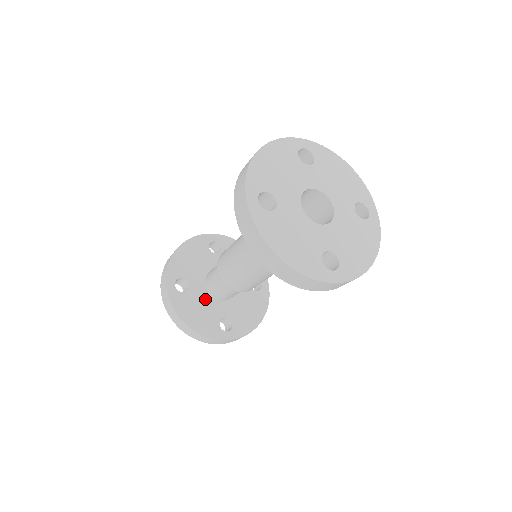
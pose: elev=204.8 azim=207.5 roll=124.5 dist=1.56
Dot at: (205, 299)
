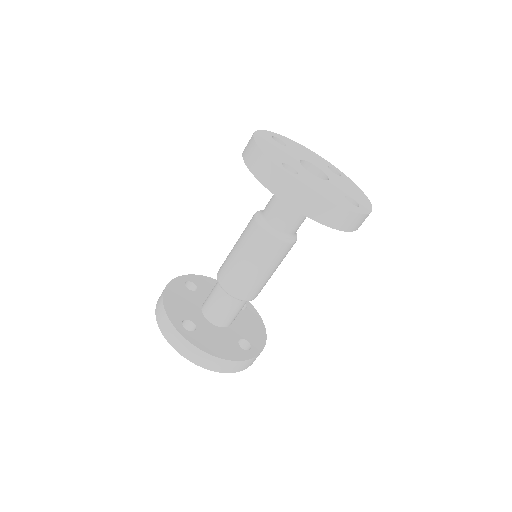
Dot at: (215, 330)
